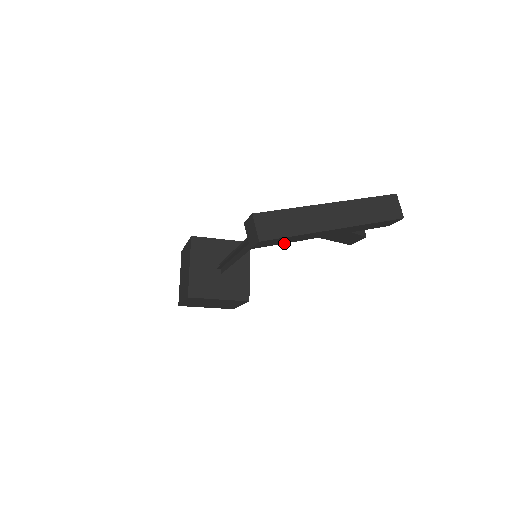
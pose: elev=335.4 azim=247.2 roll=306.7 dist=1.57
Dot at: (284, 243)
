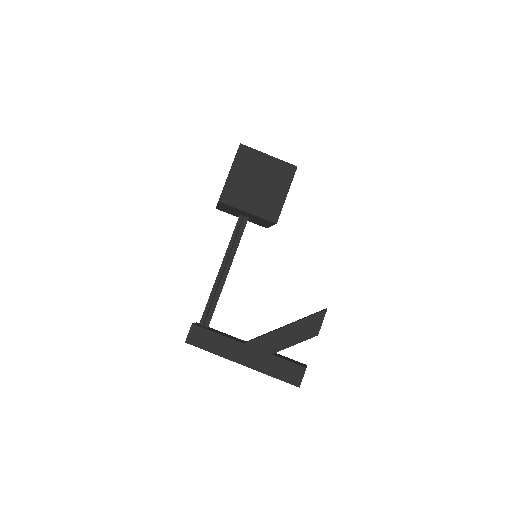
Dot at: occluded
